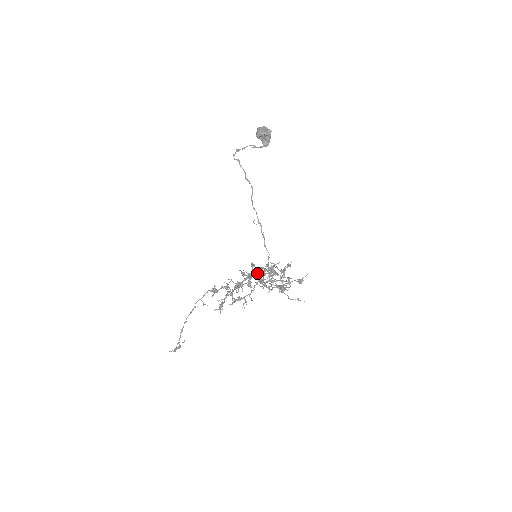
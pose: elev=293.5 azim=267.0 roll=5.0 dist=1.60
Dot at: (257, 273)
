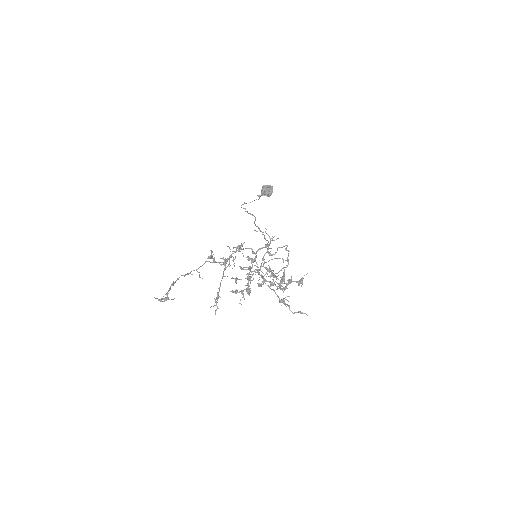
Dot at: (256, 253)
